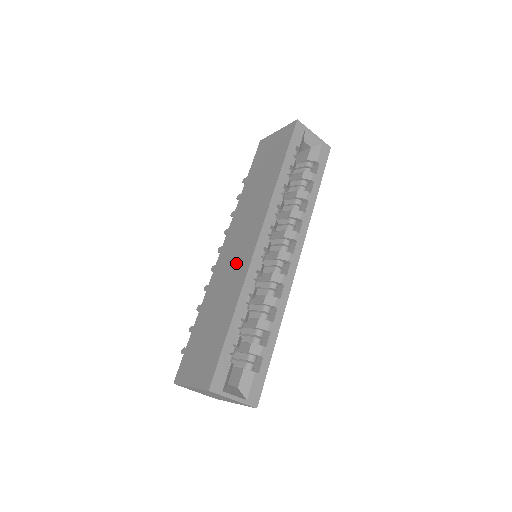
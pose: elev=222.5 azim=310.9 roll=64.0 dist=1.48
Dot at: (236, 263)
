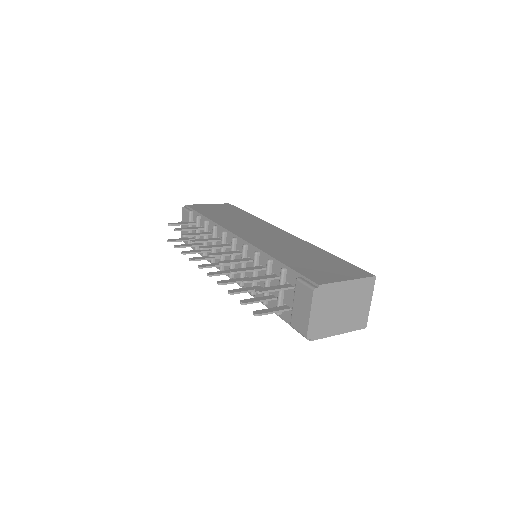
Dot at: (280, 238)
